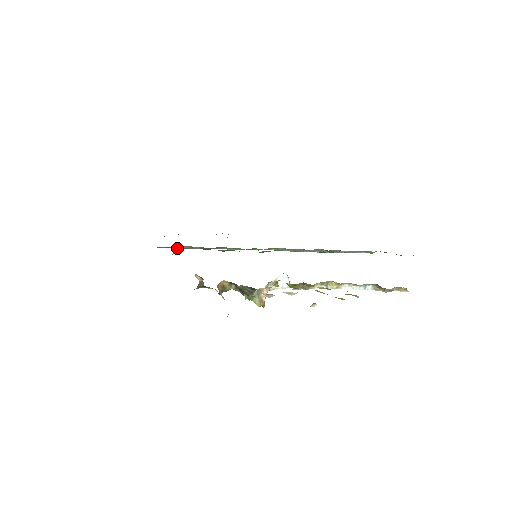
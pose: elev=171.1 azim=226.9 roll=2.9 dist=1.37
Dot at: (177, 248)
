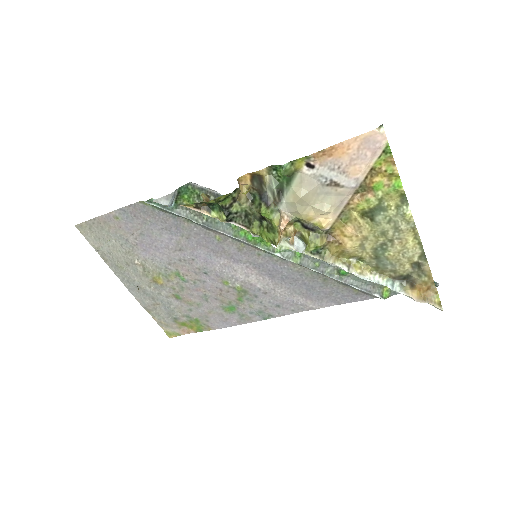
Dot at: (184, 185)
